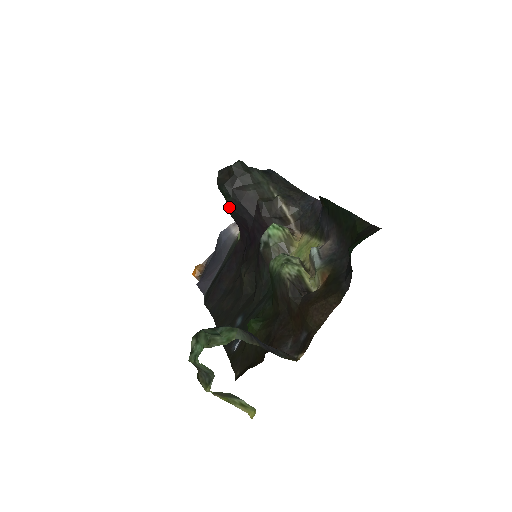
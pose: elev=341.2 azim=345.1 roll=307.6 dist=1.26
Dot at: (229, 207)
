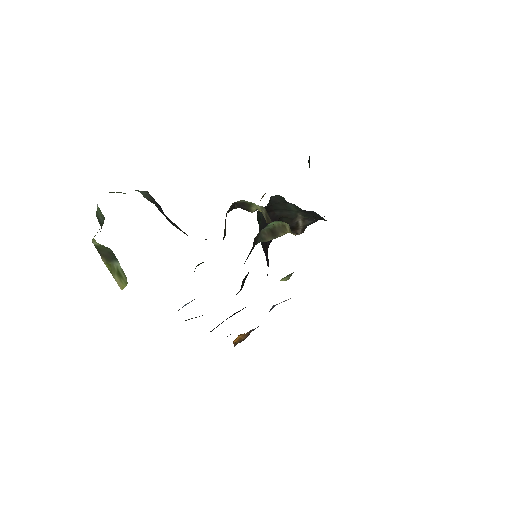
Dot at: occluded
